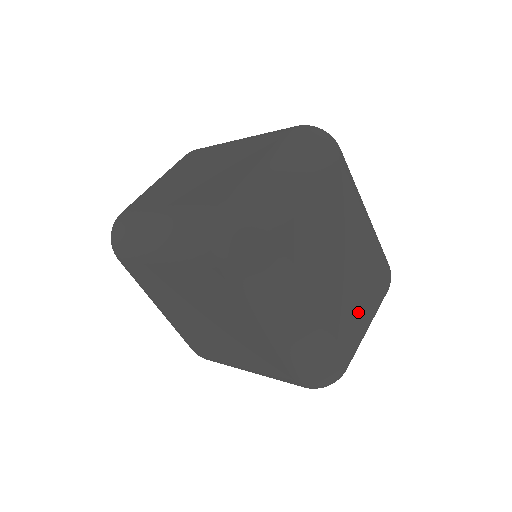
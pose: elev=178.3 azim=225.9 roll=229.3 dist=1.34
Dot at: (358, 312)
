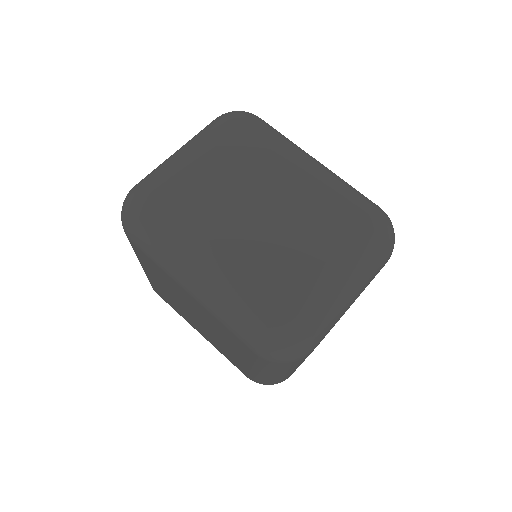
Dot at: (305, 259)
